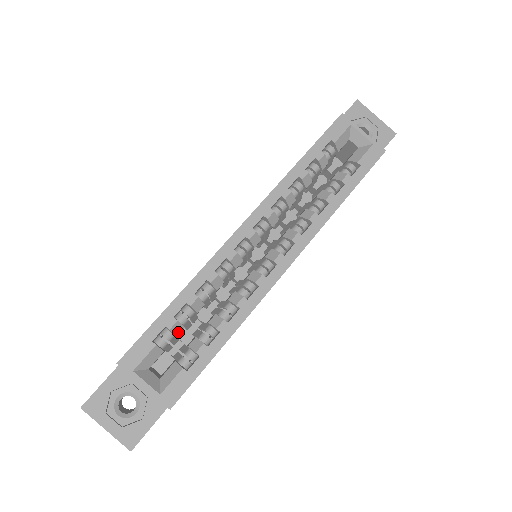
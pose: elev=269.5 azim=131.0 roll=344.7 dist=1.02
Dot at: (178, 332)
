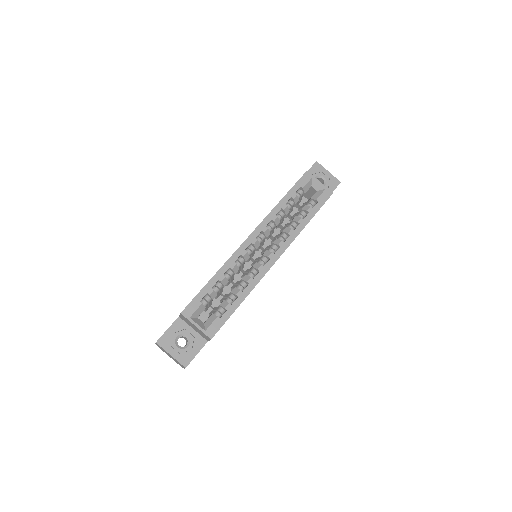
Dot at: (214, 297)
